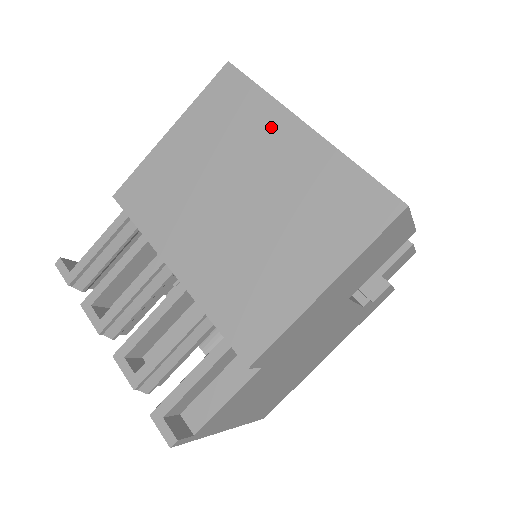
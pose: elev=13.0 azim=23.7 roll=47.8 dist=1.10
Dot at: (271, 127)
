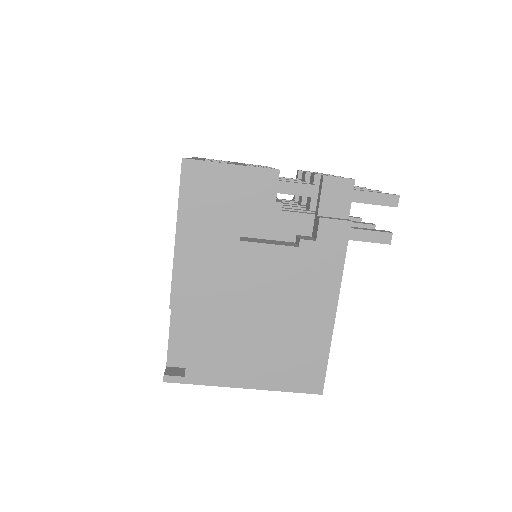
Dot at: occluded
